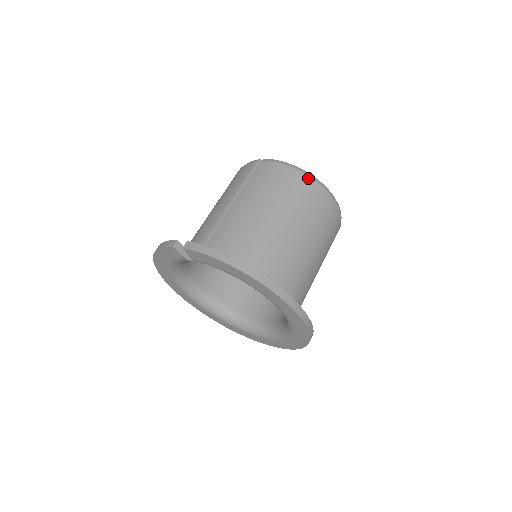
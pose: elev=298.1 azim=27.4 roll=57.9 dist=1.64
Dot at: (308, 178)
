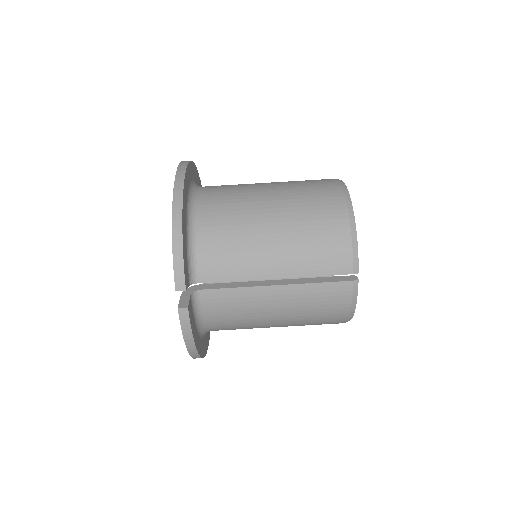
Dot at: (344, 322)
